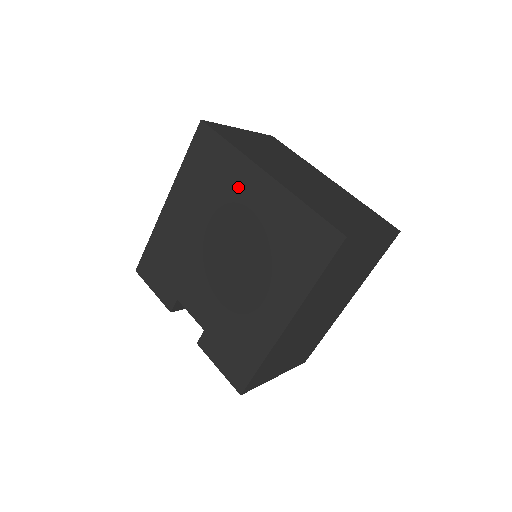
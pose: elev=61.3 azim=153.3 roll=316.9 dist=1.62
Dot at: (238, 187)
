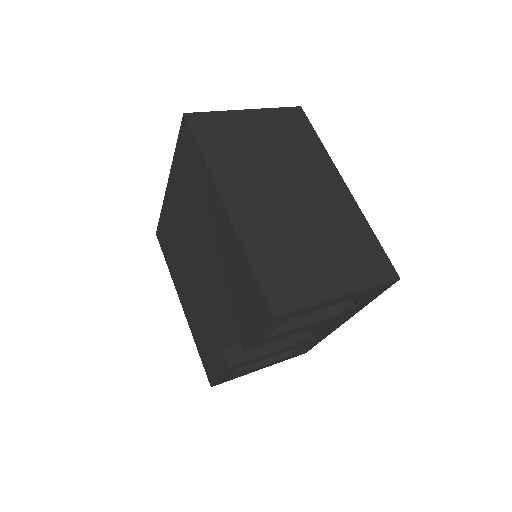
Dot at: (173, 217)
